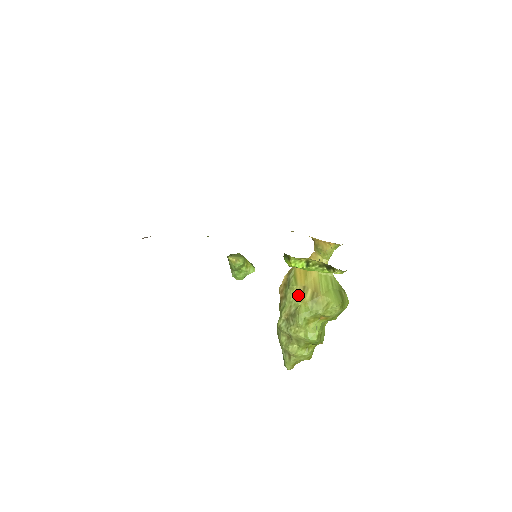
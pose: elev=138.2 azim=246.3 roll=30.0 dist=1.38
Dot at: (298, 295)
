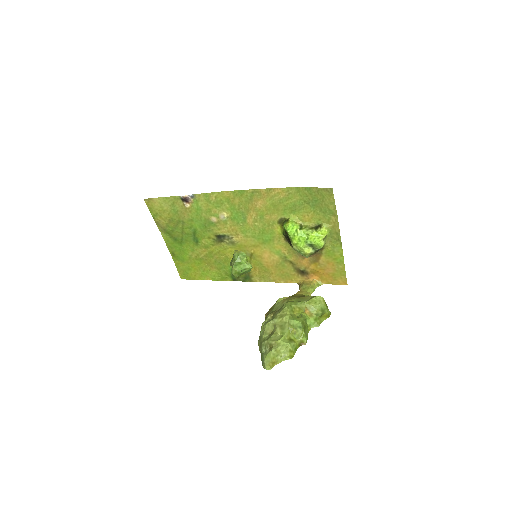
Dot at: (285, 300)
